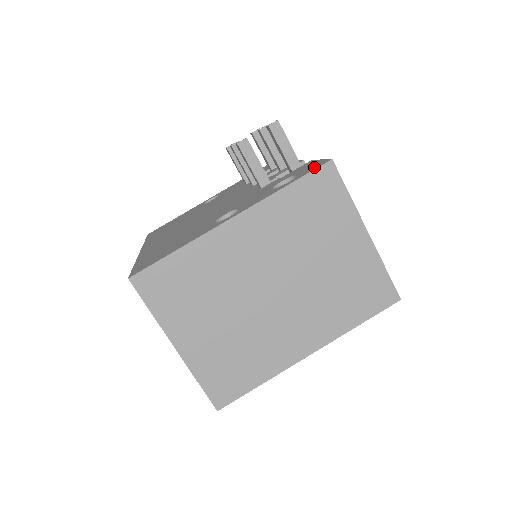
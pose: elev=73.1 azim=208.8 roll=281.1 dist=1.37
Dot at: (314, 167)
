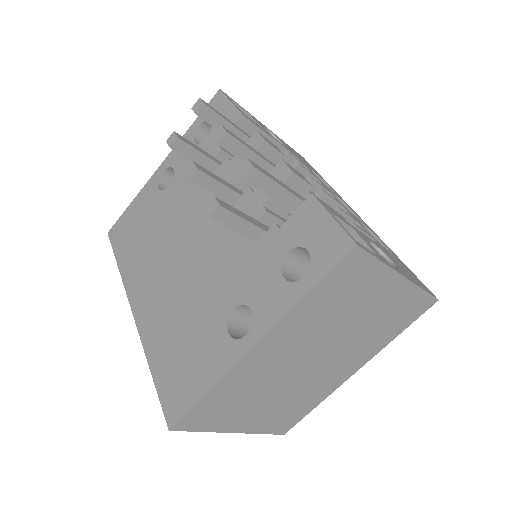
Dot at: (333, 252)
